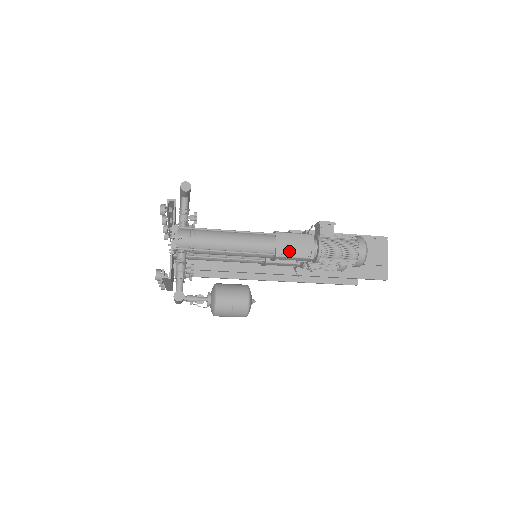
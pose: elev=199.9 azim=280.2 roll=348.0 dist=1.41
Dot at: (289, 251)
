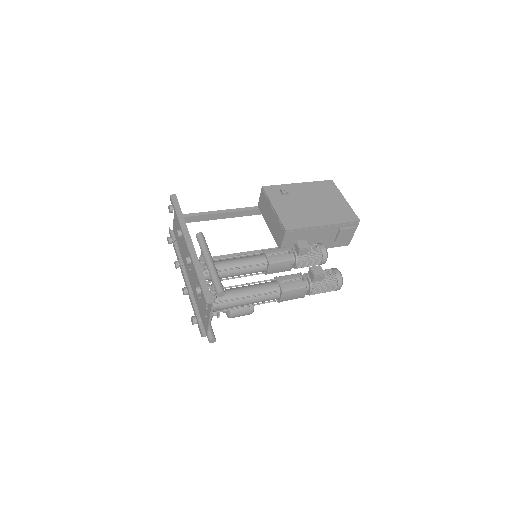
Dot at: (288, 299)
